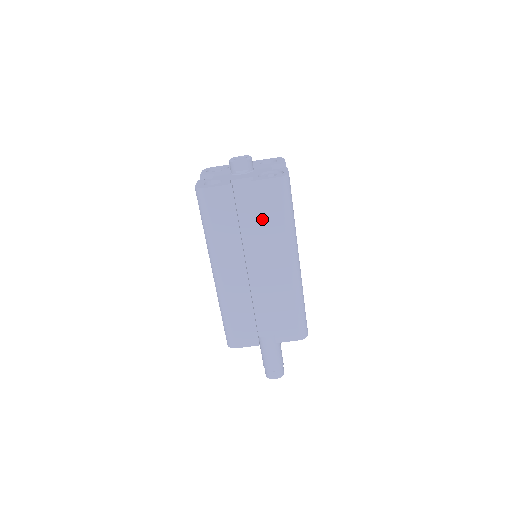
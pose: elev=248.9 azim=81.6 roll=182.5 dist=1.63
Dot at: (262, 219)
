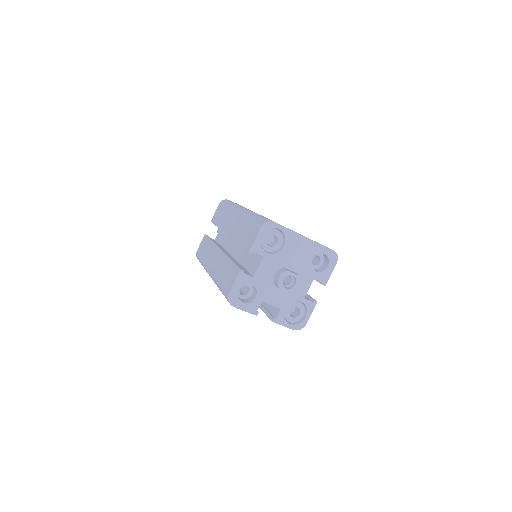
Dot at: occluded
